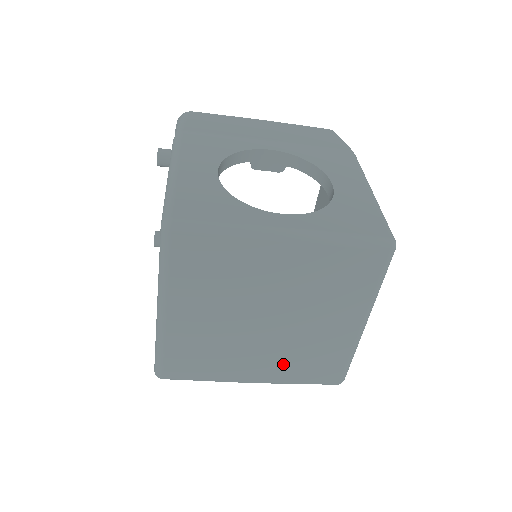
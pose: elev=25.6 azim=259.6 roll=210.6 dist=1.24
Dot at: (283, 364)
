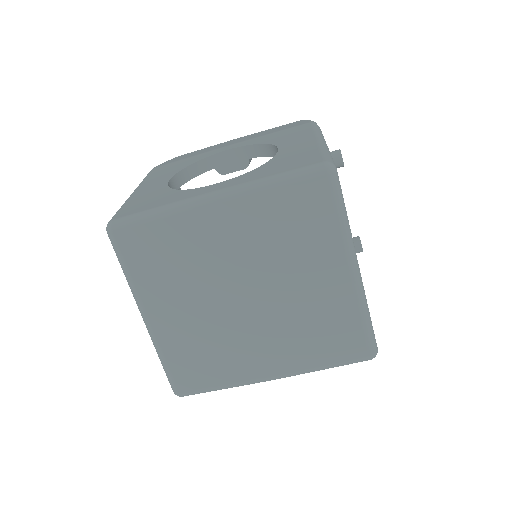
Dot at: (291, 347)
